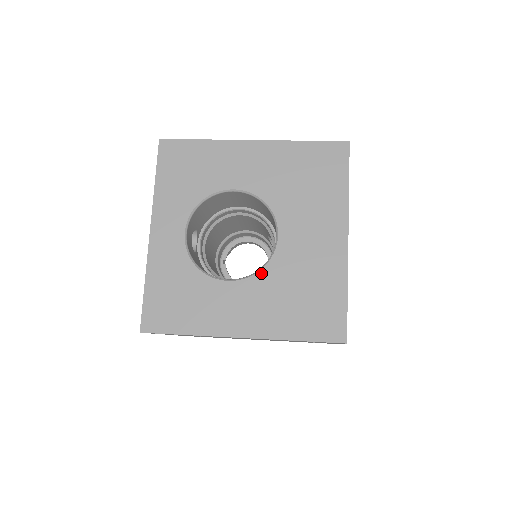
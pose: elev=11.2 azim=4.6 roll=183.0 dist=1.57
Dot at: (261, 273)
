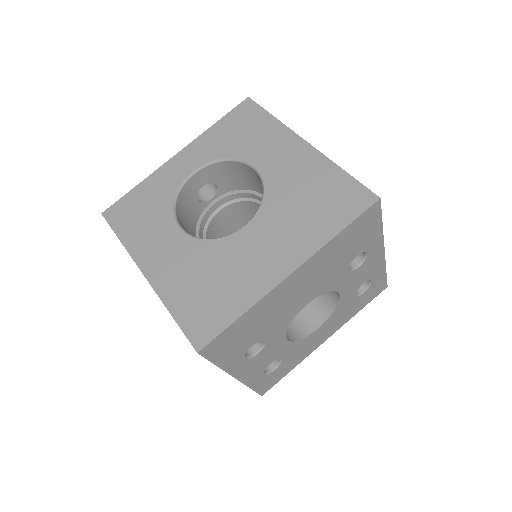
Dot at: (204, 242)
